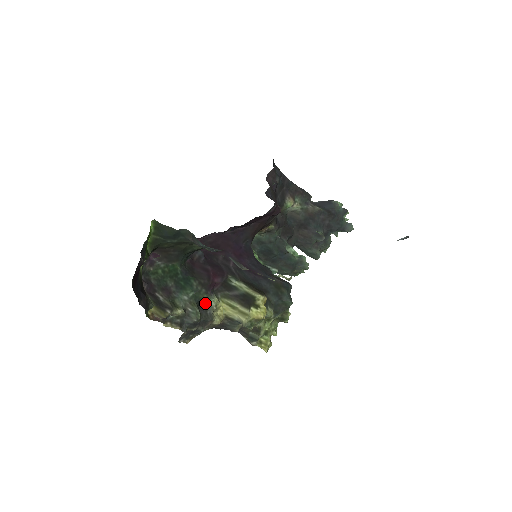
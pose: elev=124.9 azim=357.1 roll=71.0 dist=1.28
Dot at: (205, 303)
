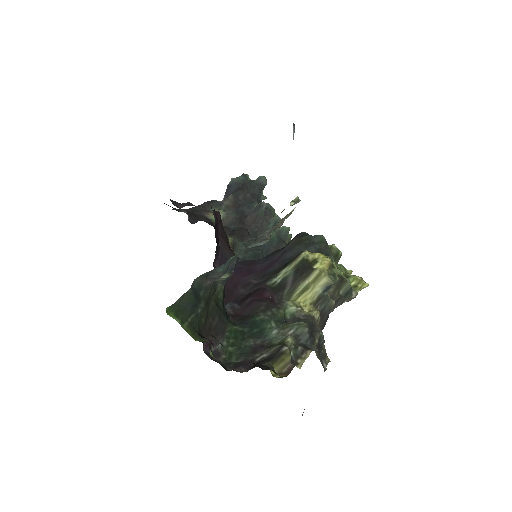
Dot at: (289, 317)
